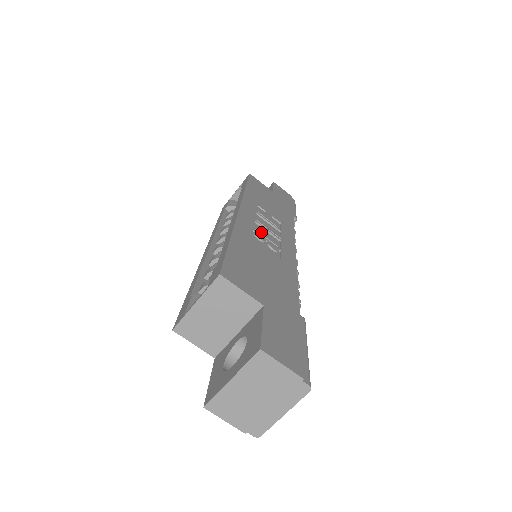
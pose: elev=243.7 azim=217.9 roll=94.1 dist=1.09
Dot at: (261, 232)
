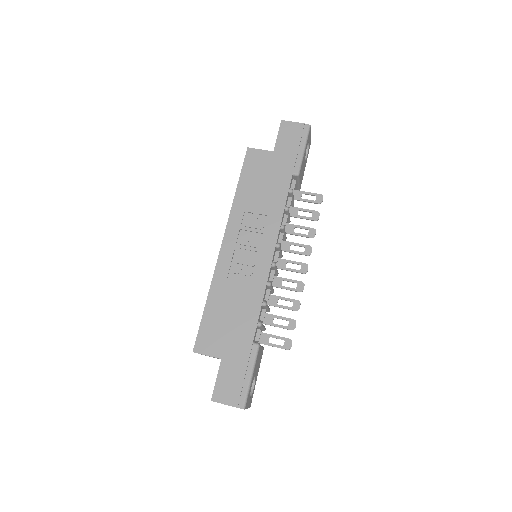
Dot at: (238, 261)
